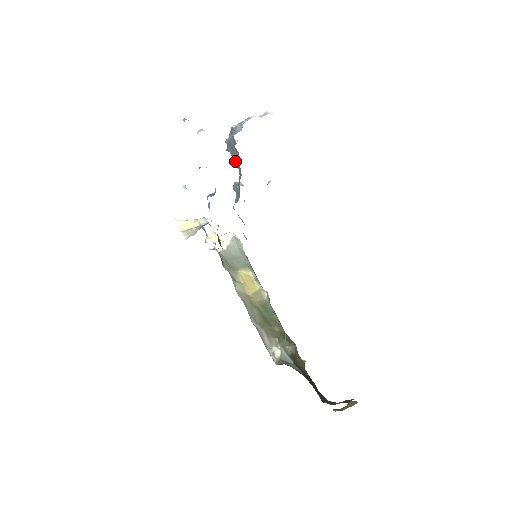
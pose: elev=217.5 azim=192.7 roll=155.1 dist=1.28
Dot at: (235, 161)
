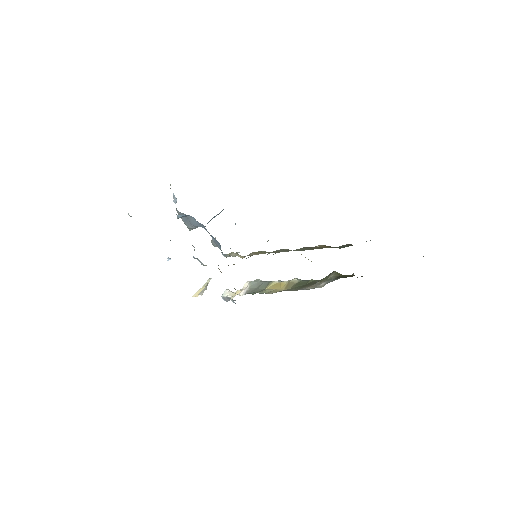
Dot at: (196, 226)
